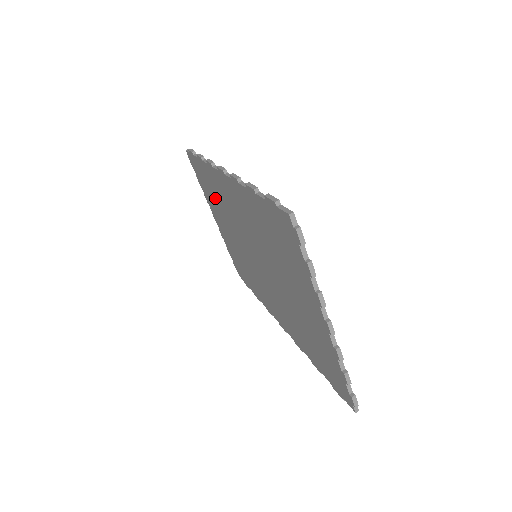
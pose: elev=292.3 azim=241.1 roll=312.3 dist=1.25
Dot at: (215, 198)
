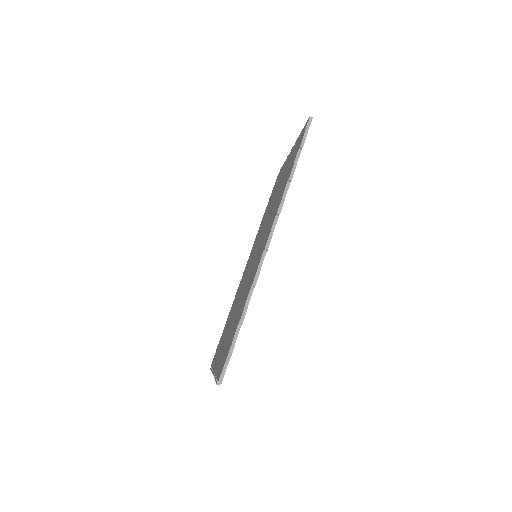
Dot at: occluded
